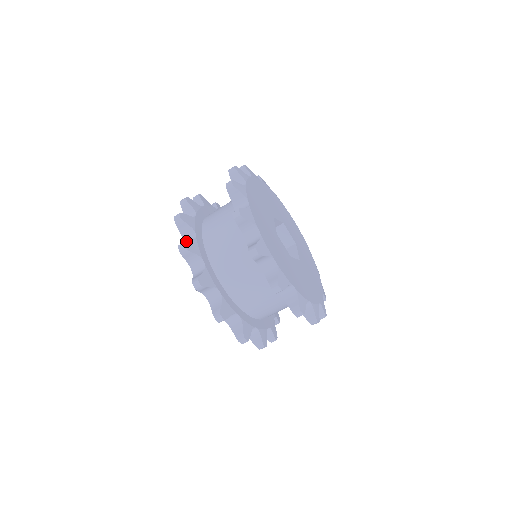
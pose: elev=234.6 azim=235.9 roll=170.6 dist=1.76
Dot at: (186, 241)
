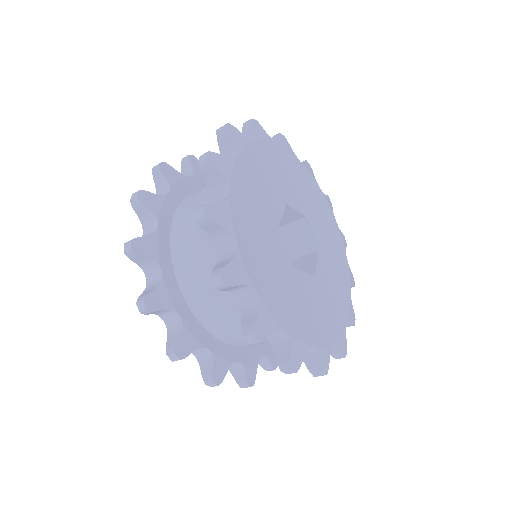
Dot at: (176, 346)
